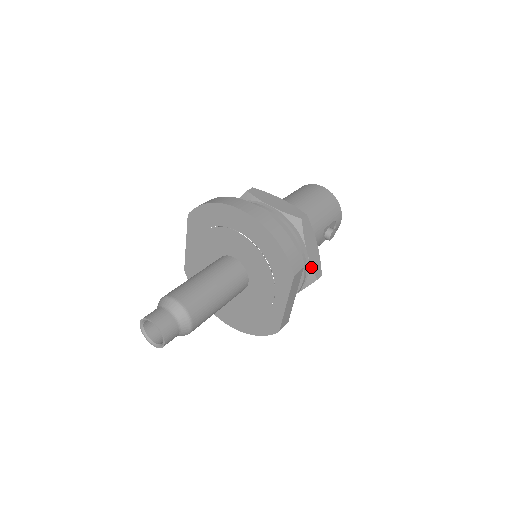
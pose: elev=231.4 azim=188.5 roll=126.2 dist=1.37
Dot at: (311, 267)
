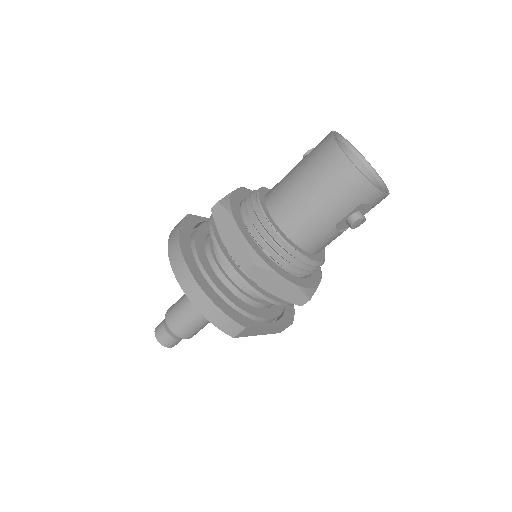
Dot at: (285, 300)
